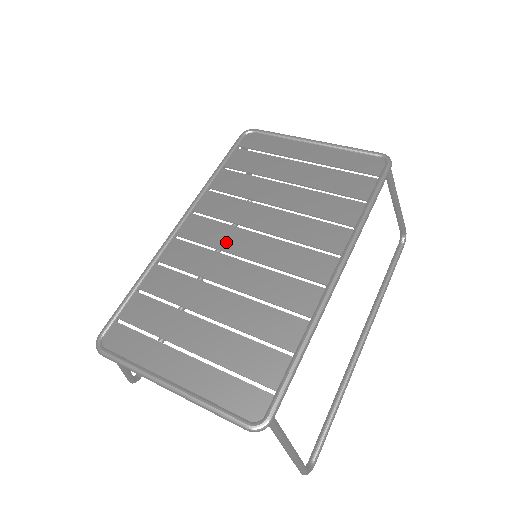
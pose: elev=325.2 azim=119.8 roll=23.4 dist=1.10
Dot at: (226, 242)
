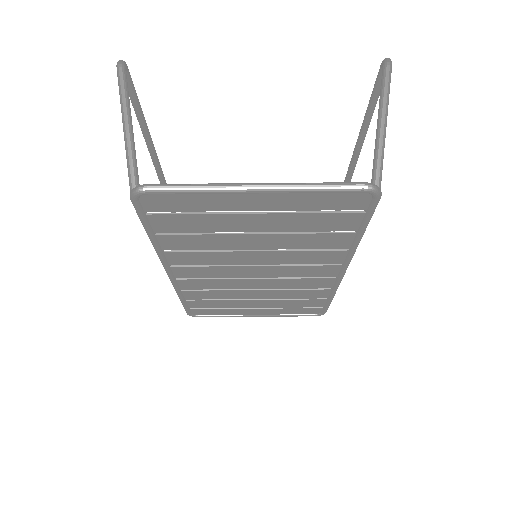
Dot at: (229, 275)
